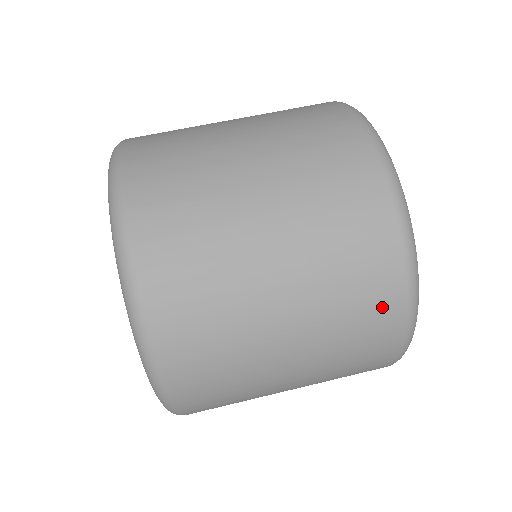
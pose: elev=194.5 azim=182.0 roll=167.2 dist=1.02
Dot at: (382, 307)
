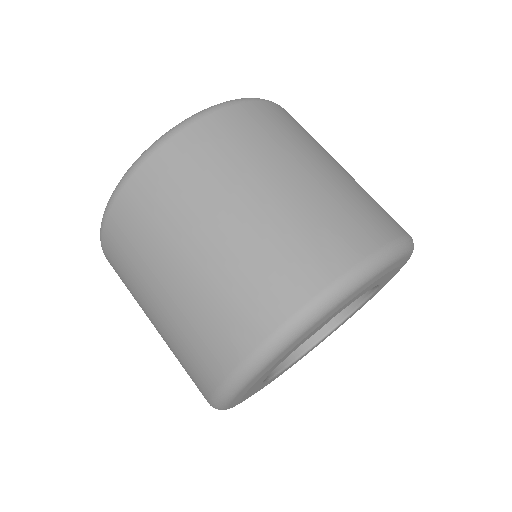
Dot at: (345, 242)
